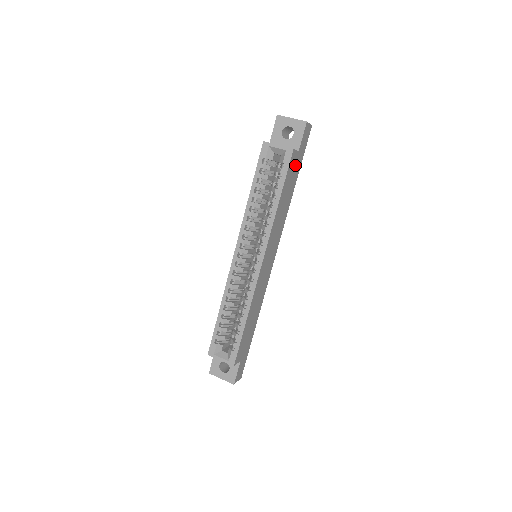
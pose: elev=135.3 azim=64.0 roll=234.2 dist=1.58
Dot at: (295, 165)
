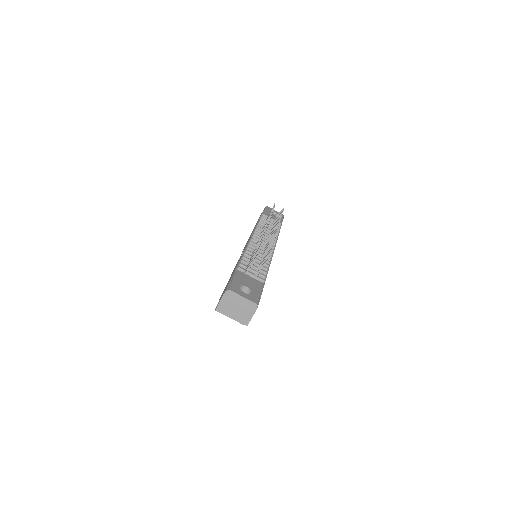
Dot at: occluded
